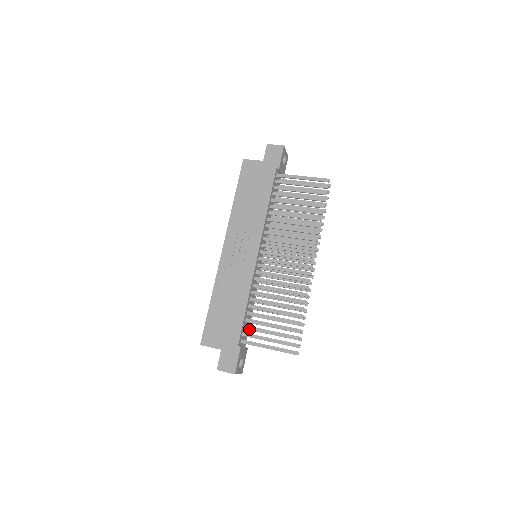
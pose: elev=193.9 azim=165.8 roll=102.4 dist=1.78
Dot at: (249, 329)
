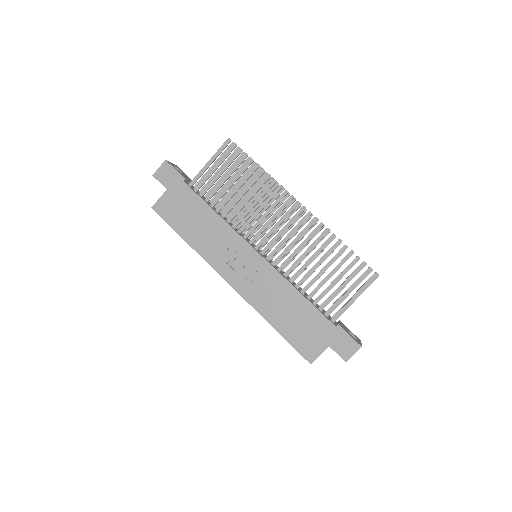
Dot at: (325, 306)
